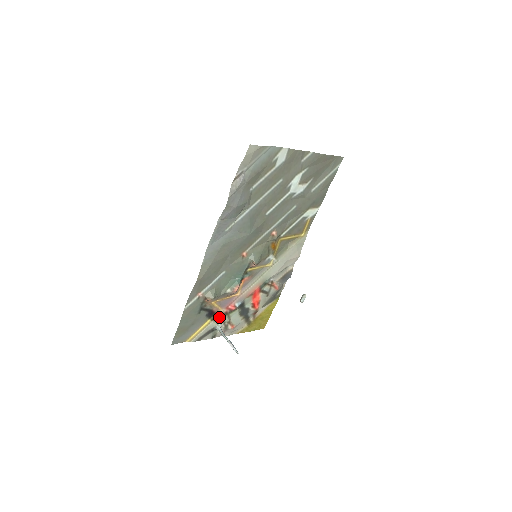
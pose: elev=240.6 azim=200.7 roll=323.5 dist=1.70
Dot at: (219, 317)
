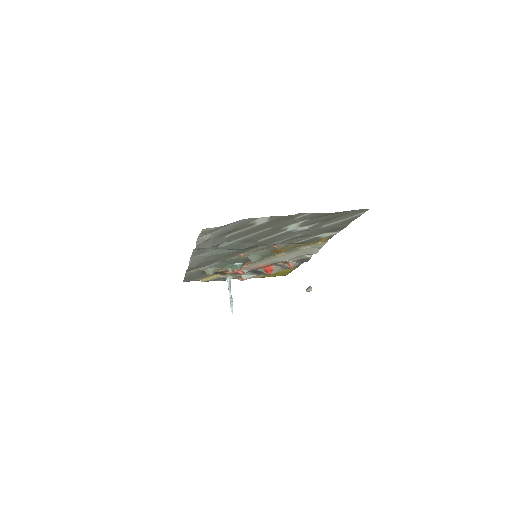
Dot at: (228, 274)
